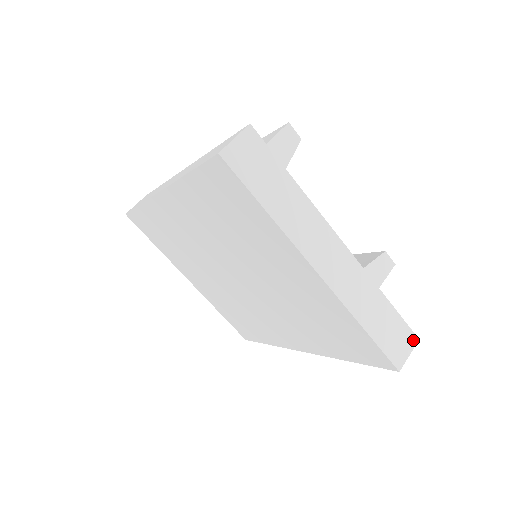
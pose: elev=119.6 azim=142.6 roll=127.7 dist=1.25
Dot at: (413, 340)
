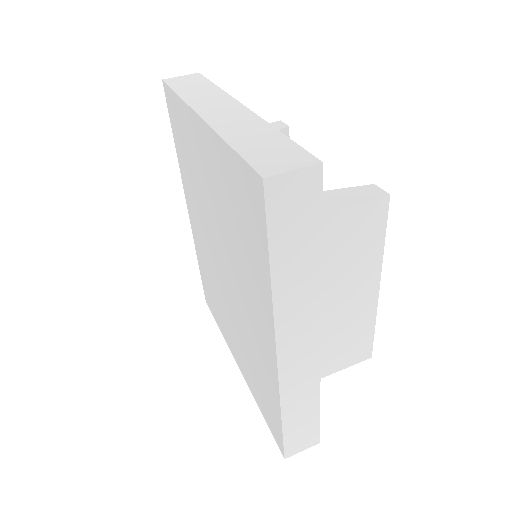
Dot at: (310, 161)
